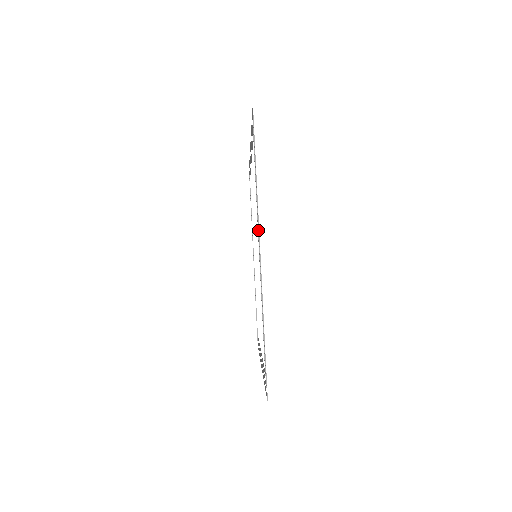
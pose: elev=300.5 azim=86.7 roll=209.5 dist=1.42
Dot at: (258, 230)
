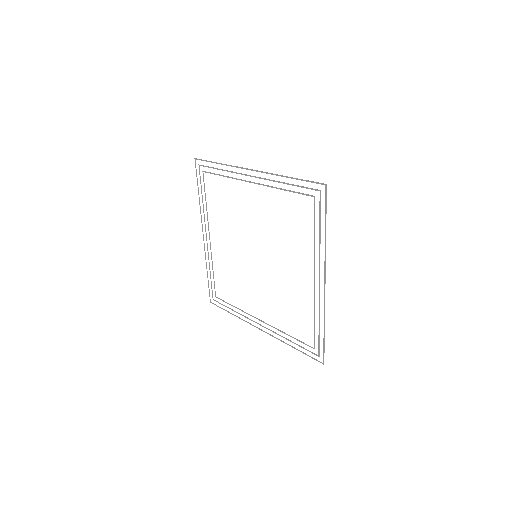
Dot at: (241, 173)
